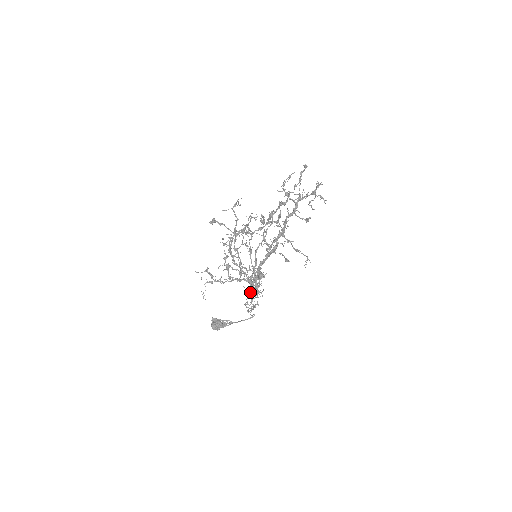
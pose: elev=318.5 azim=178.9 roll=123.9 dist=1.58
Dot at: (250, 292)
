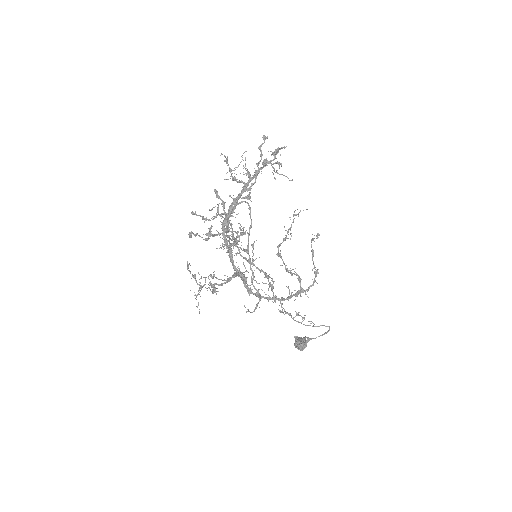
Dot at: occluded
